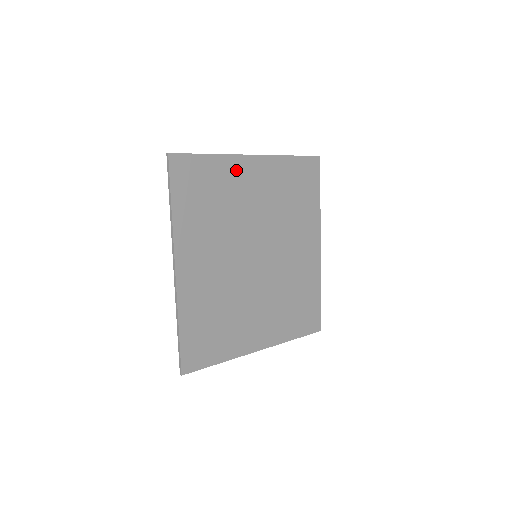
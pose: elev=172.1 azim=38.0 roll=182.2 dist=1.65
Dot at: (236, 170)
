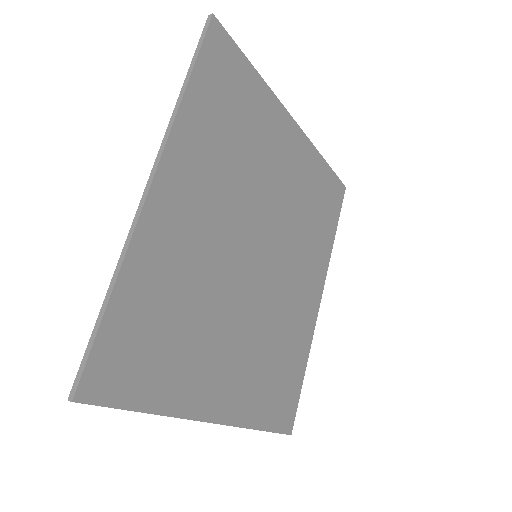
Dot at: (273, 119)
